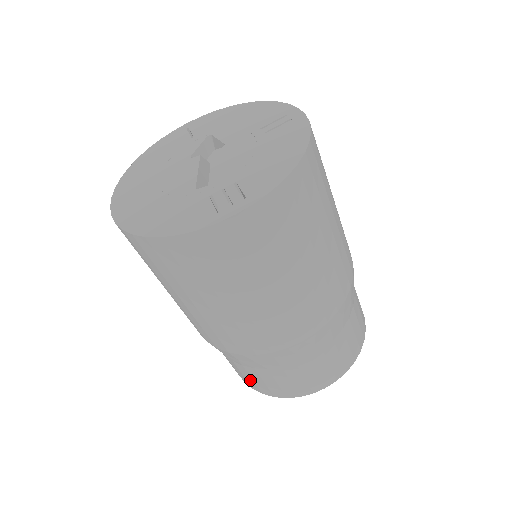
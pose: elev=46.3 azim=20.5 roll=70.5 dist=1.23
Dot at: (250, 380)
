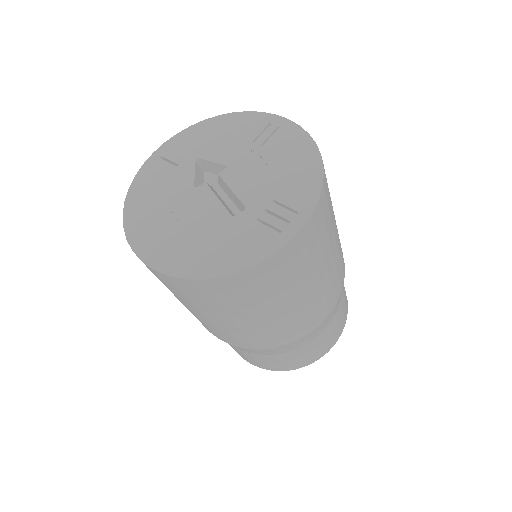
Dot at: (275, 364)
